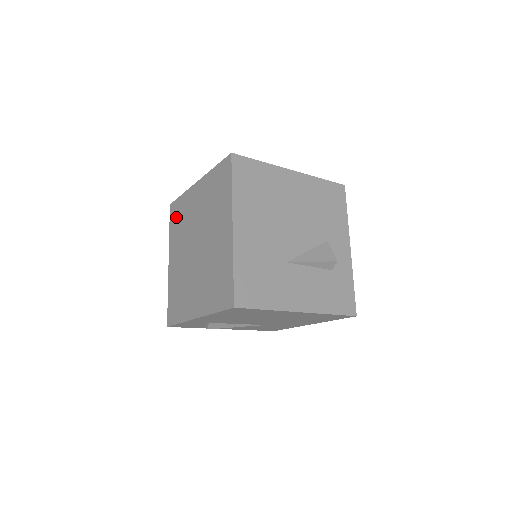
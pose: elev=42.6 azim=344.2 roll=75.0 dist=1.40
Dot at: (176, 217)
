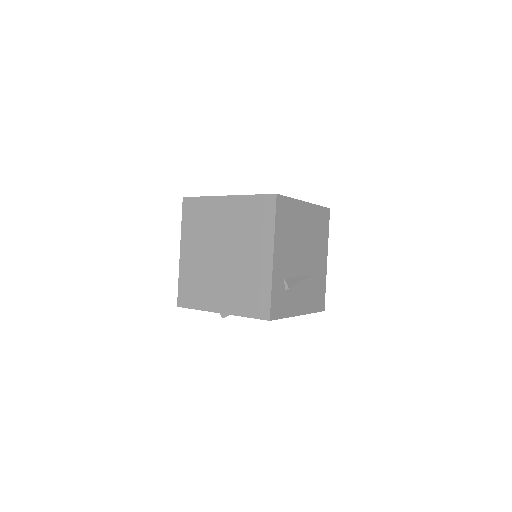
Dot at: (190, 293)
